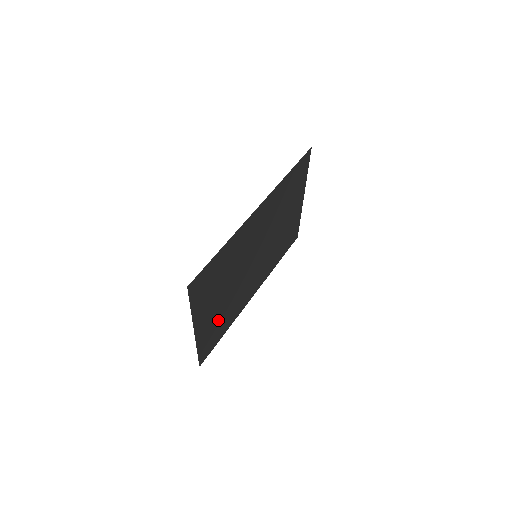
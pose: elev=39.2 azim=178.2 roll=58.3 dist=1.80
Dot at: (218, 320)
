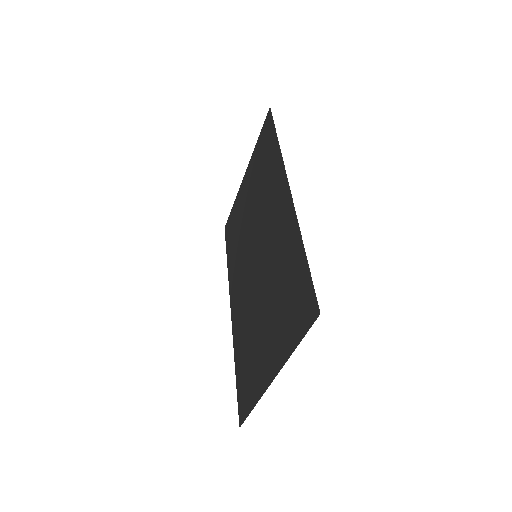
Dot at: (252, 354)
